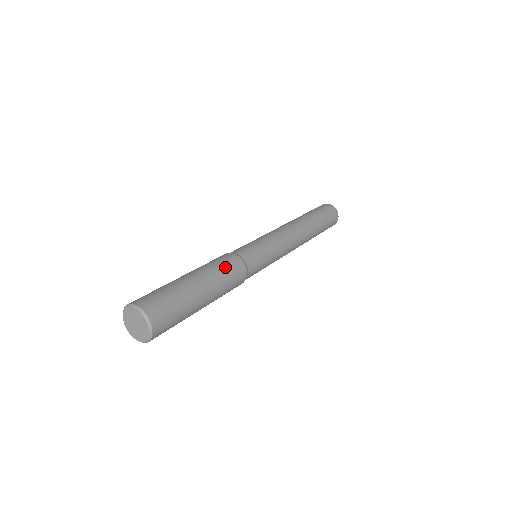
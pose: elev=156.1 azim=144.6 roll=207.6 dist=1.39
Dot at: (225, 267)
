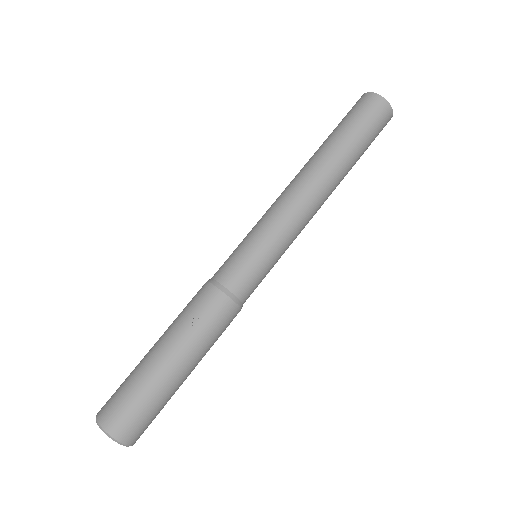
Dot at: (198, 316)
